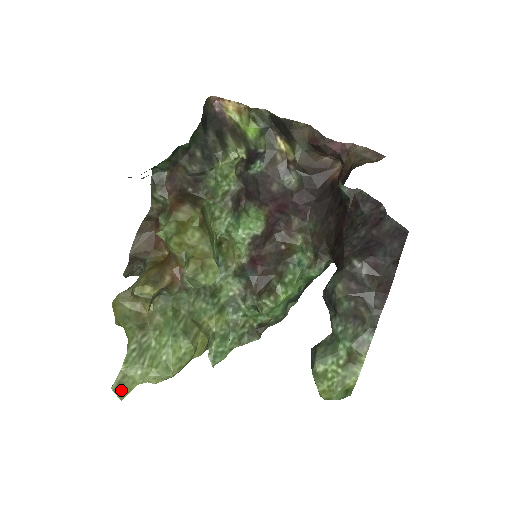
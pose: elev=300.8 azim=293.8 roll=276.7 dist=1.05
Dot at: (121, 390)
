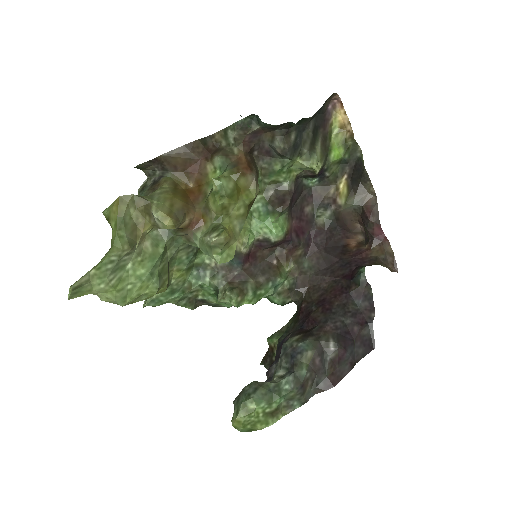
Dot at: (76, 291)
